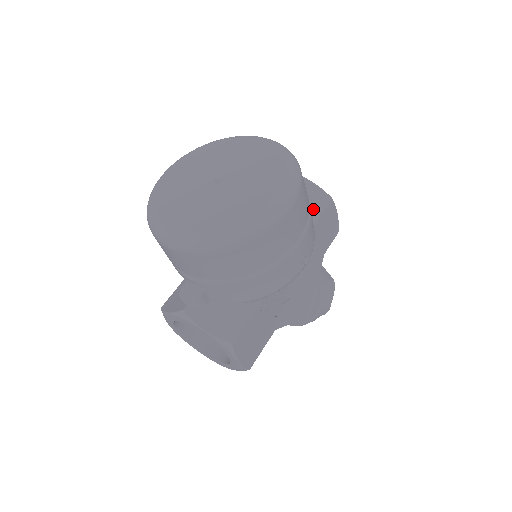
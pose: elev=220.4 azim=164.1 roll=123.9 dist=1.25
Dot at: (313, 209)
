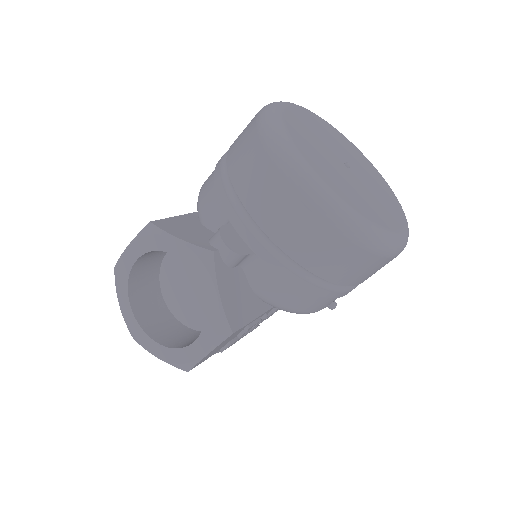
Dot at: occluded
